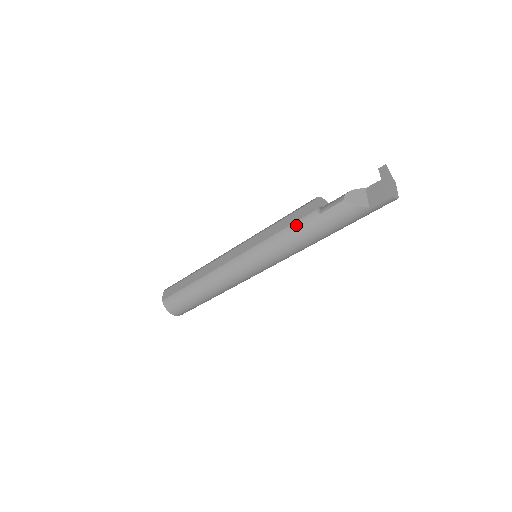
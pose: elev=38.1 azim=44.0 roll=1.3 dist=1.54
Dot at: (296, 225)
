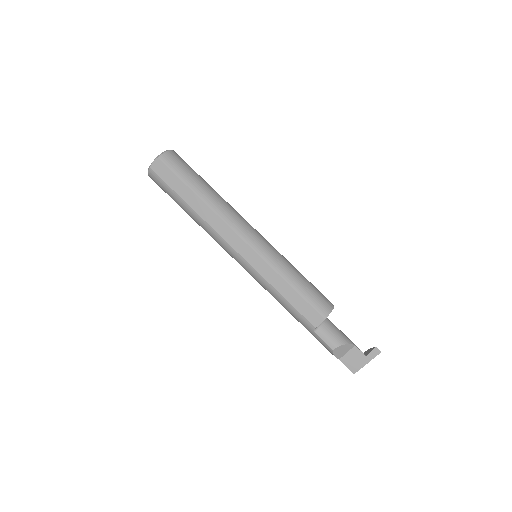
Dot at: (296, 313)
